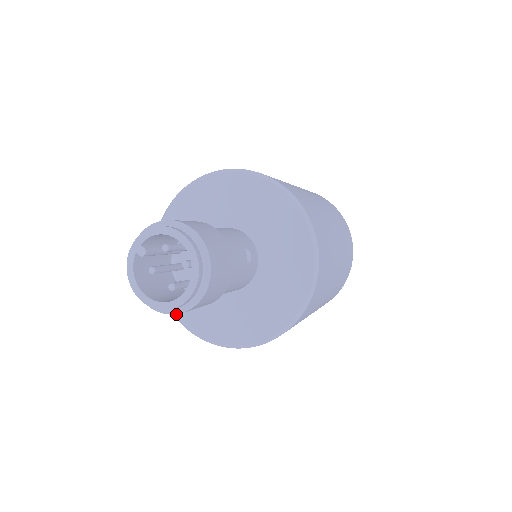
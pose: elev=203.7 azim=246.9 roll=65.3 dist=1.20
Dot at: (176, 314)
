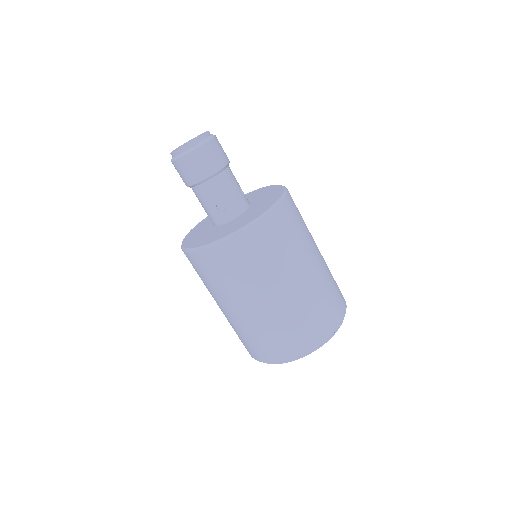
Dot at: (187, 247)
